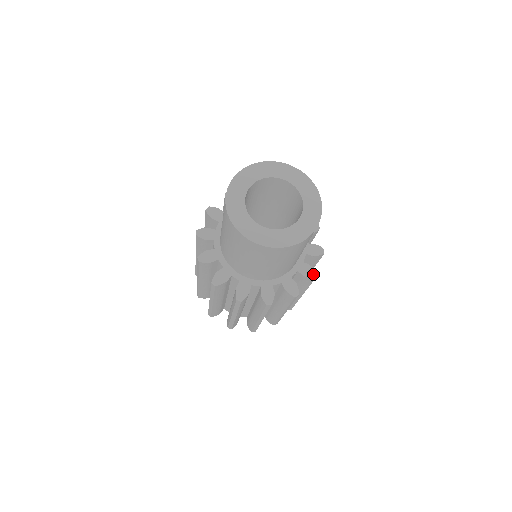
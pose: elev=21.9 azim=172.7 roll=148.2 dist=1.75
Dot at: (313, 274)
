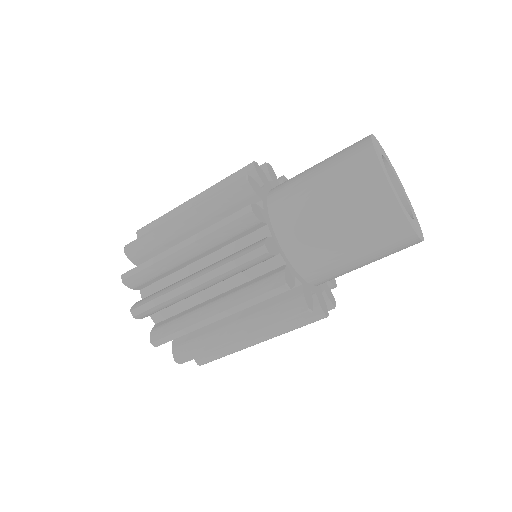
Dot at: (310, 305)
